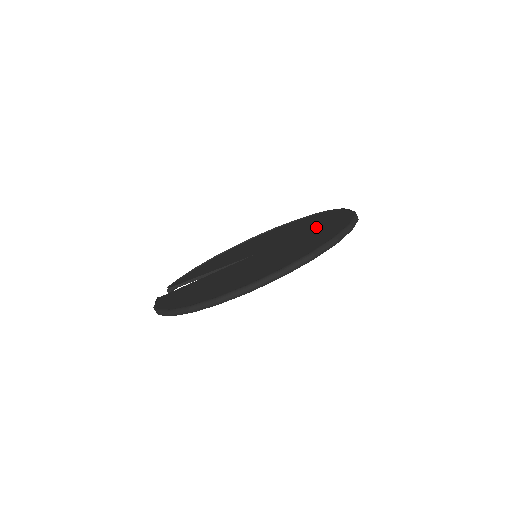
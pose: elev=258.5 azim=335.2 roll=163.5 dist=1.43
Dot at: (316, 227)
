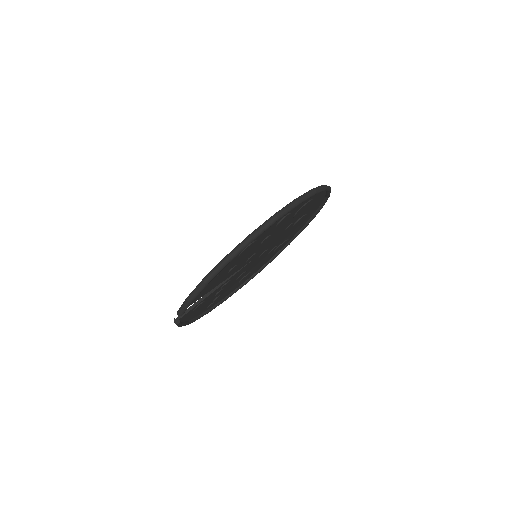
Dot at: occluded
